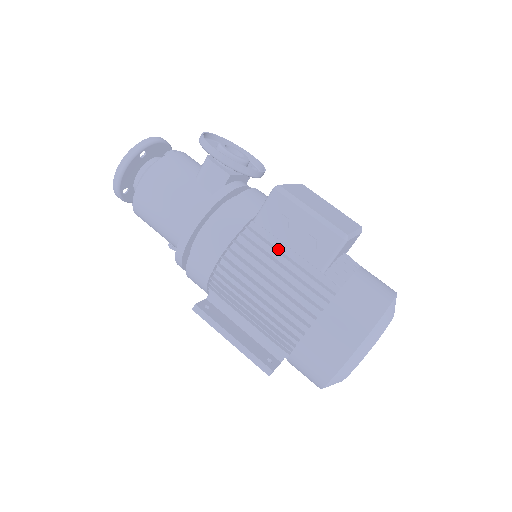
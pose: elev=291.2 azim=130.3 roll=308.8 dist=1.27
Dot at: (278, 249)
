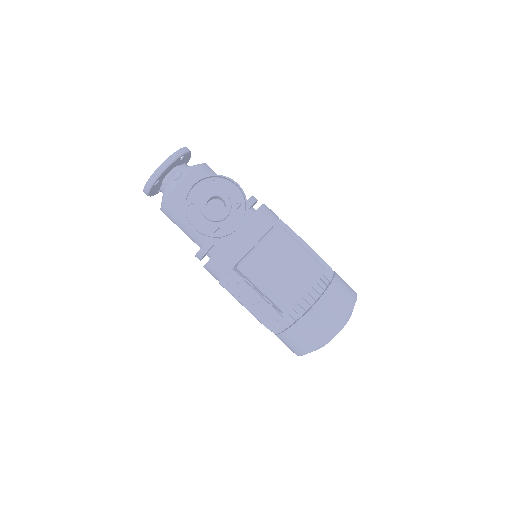
Dot at: (253, 289)
